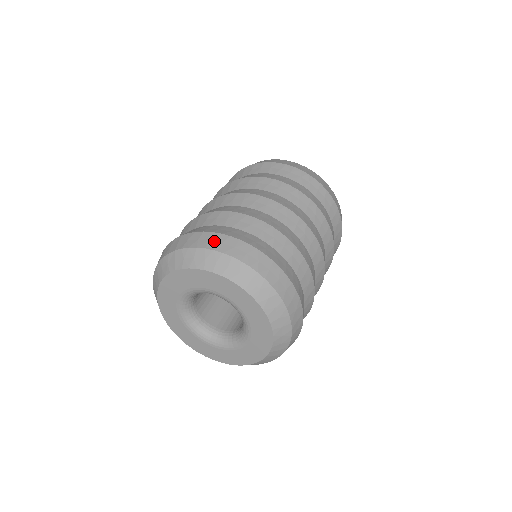
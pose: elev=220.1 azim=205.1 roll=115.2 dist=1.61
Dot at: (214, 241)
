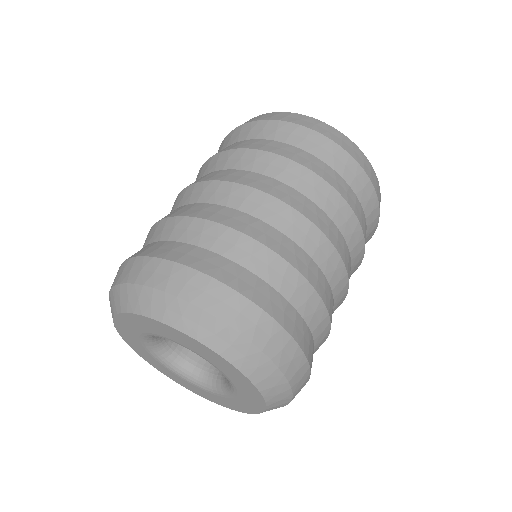
Dot at: (119, 274)
